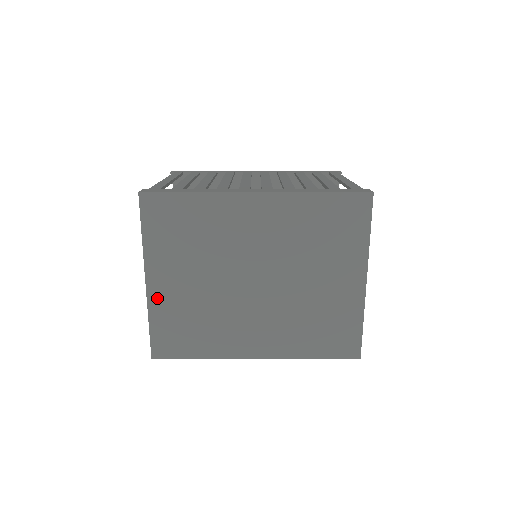
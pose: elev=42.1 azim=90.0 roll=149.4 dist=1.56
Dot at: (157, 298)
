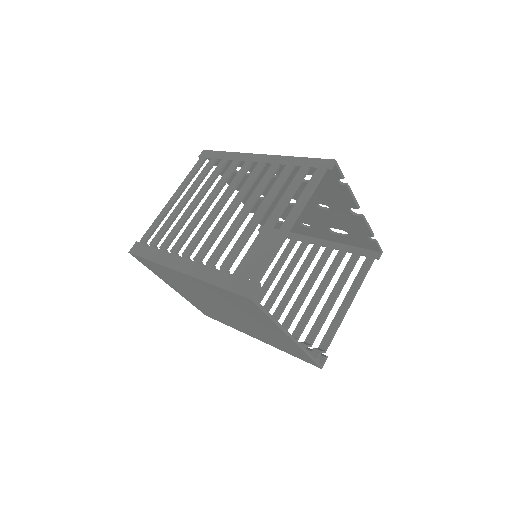
Dot at: (183, 295)
